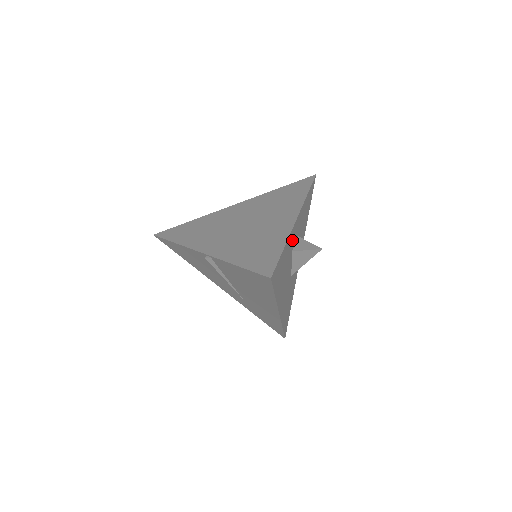
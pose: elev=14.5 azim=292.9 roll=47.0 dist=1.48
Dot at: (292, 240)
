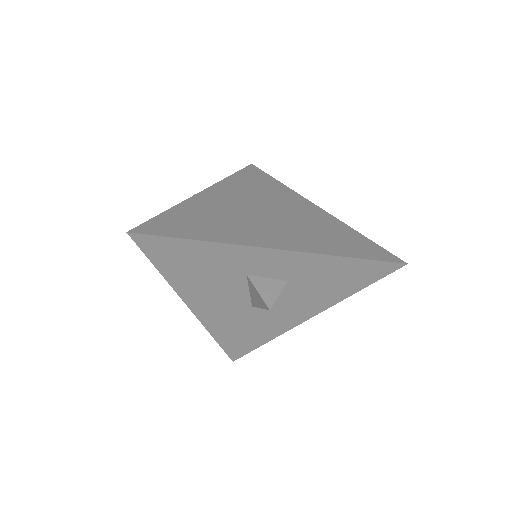
Dot at: (248, 261)
